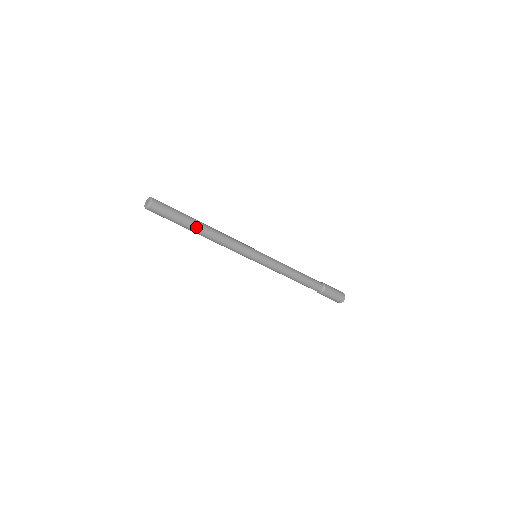
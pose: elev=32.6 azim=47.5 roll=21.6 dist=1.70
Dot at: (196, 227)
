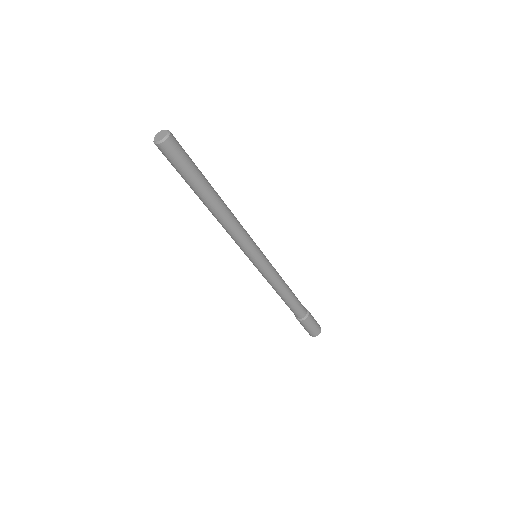
Dot at: (203, 198)
